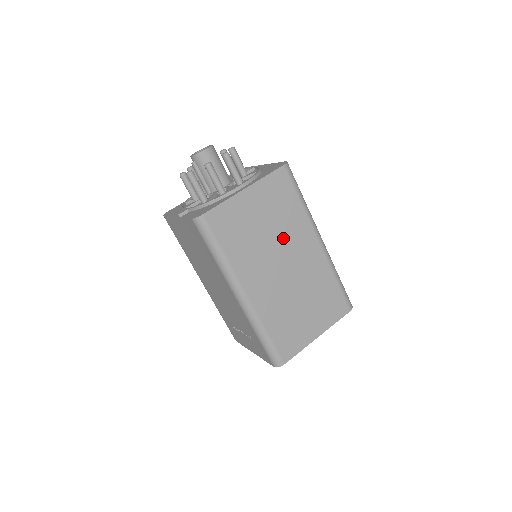
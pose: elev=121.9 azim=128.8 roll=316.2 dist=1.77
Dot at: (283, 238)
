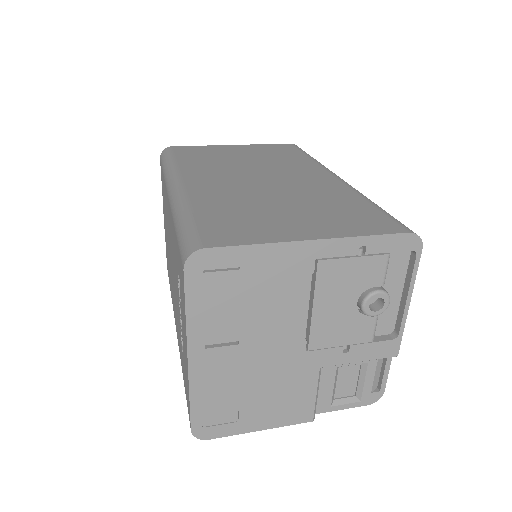
Dot at: (271, 167)
